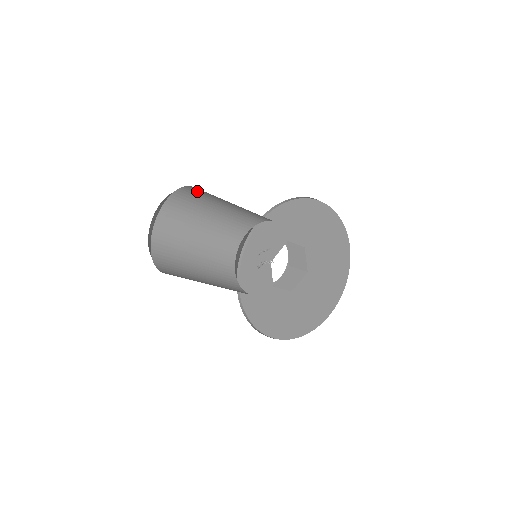
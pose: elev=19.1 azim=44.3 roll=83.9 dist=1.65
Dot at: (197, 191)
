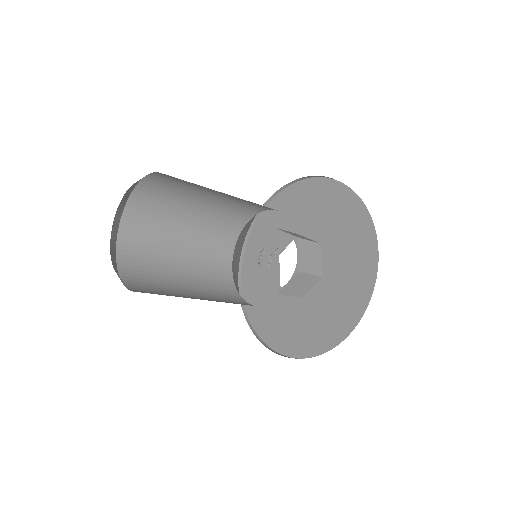
Dot at: (145, 204)
